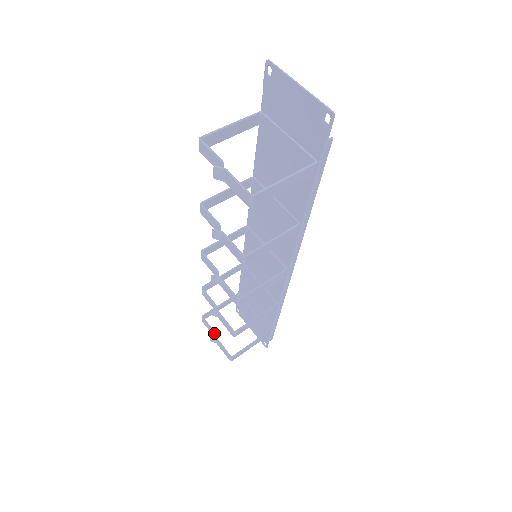
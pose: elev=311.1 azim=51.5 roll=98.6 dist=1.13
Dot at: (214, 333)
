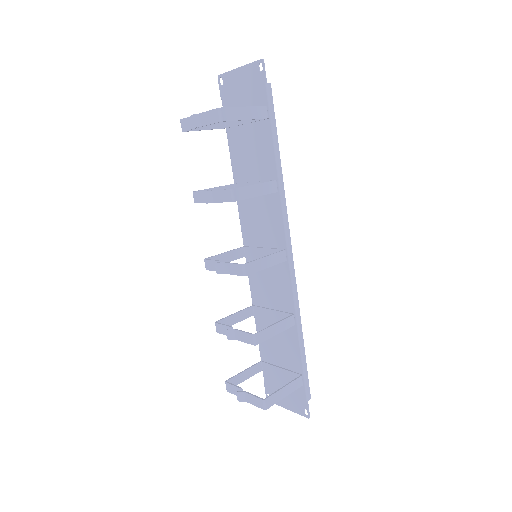
Dot at: (240, 389)
